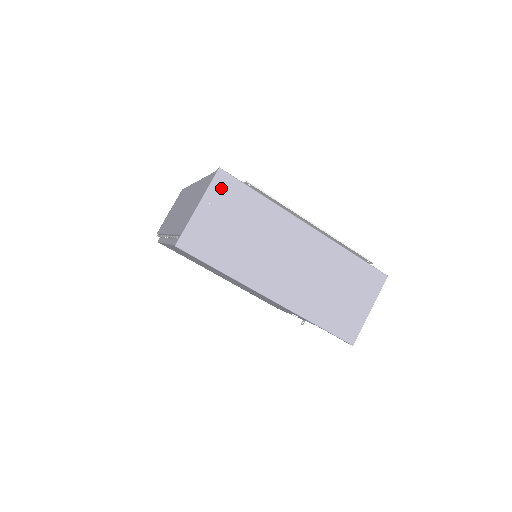
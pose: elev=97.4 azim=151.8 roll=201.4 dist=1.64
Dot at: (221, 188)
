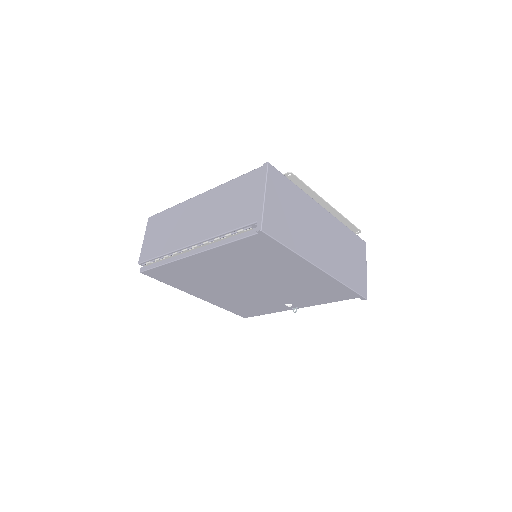
Dot at: (273, 179)
